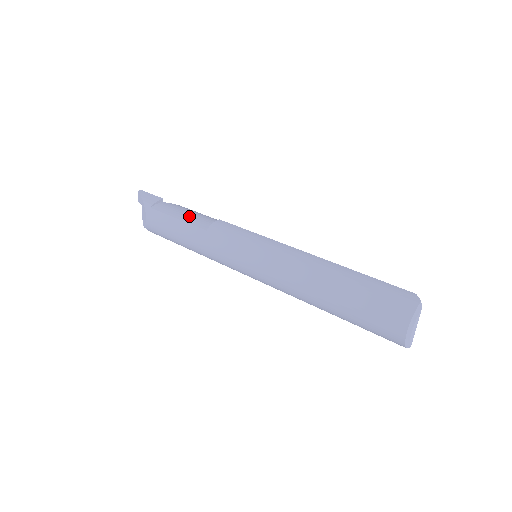
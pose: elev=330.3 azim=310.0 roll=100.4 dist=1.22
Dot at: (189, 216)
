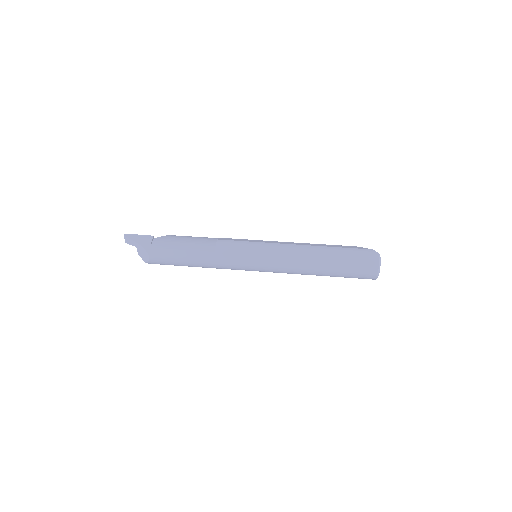
Dot at: (190, 244)
